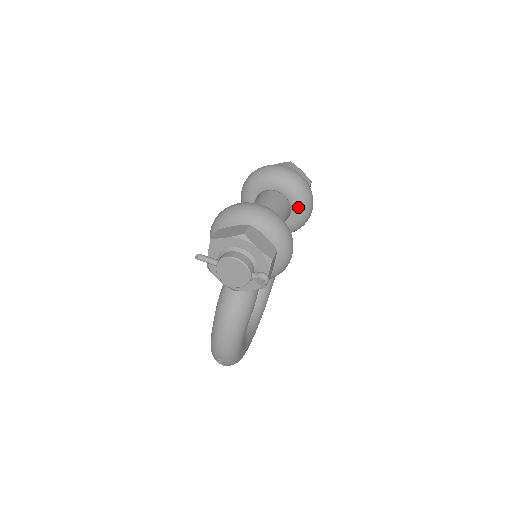
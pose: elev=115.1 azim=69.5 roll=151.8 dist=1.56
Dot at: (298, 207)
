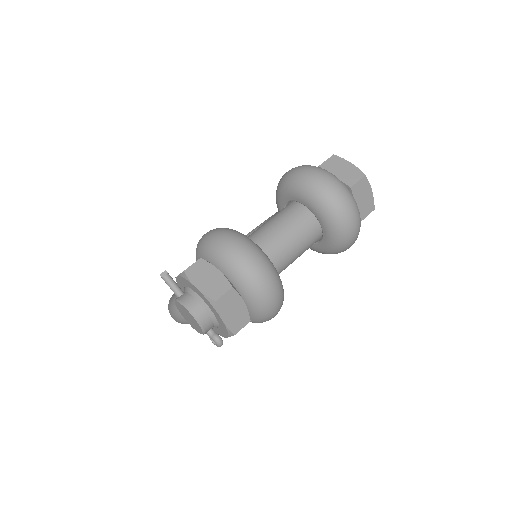
Dot at: (329, 245)
